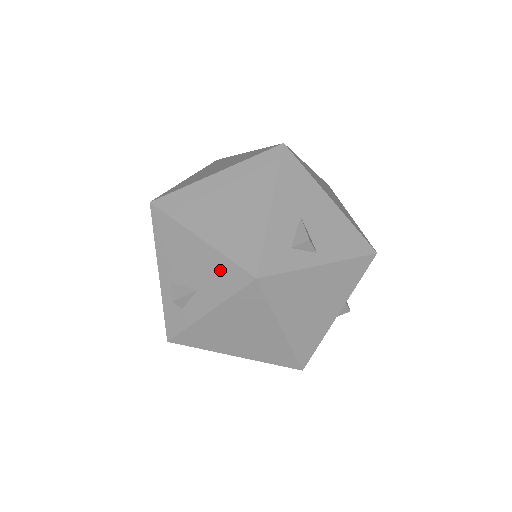
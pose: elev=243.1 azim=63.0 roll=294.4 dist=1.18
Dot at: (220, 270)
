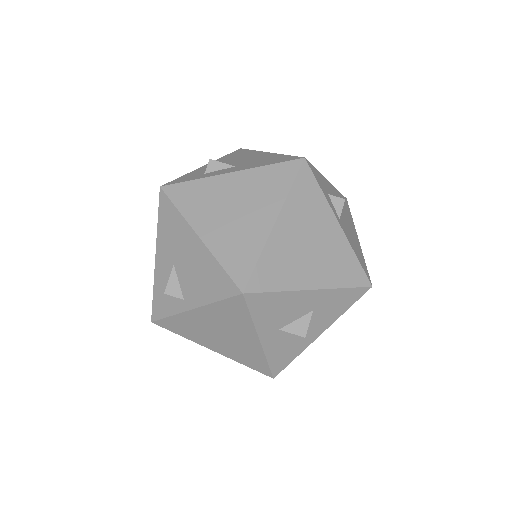
Dot at: (272, 158)
